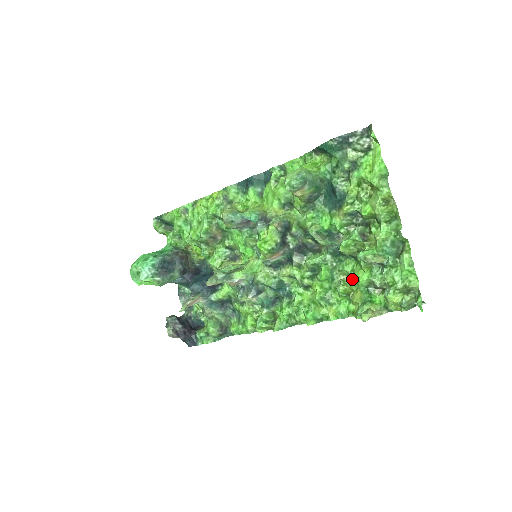
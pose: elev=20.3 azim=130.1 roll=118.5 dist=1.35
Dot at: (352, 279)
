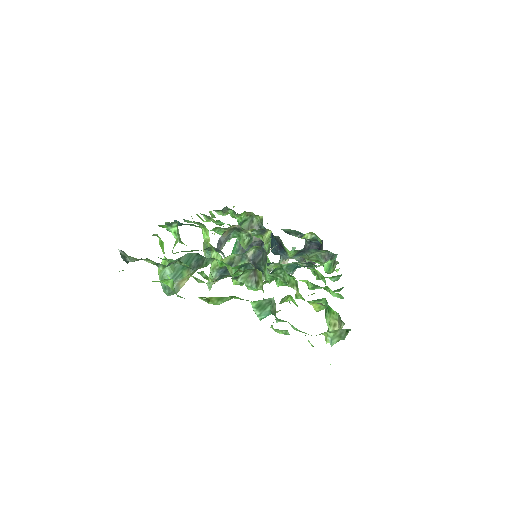
Dot at: (298, 294)
